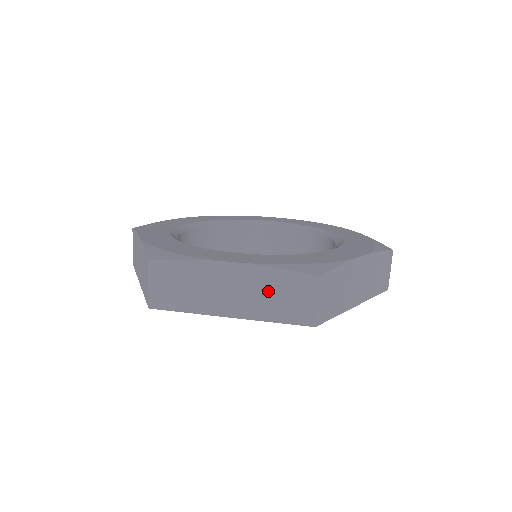
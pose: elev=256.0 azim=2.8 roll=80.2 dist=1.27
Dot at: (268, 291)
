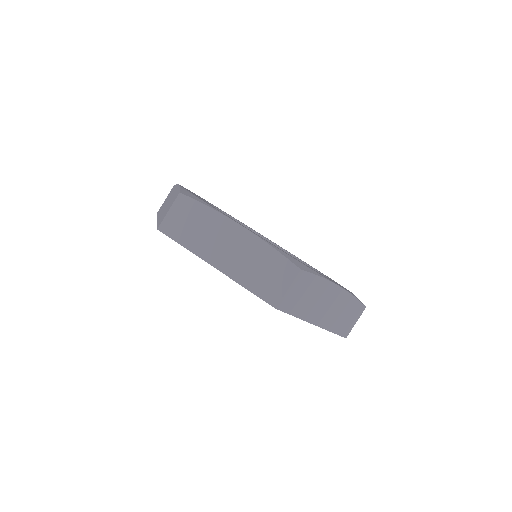
Dot at: (255, 261)
